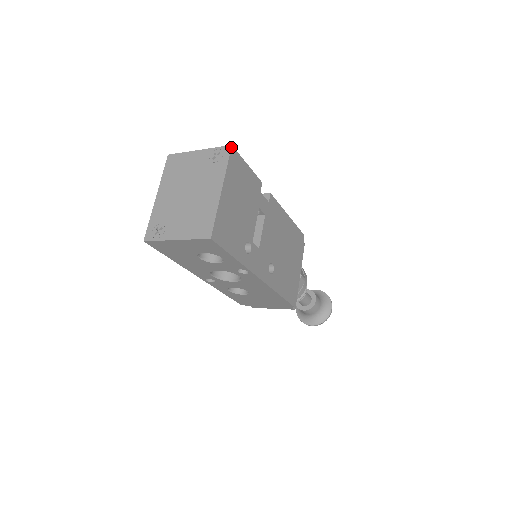
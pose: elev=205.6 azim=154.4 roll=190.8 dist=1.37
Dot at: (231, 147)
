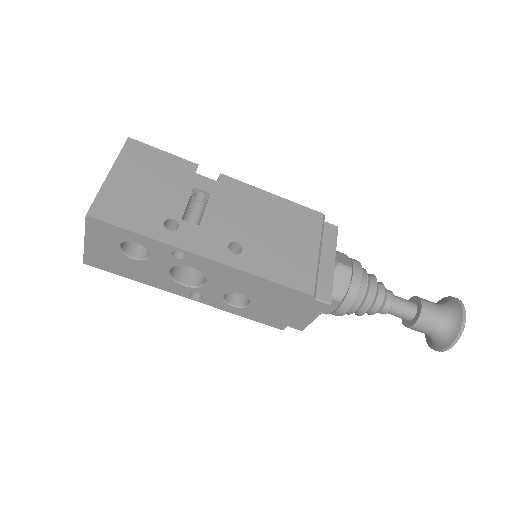
Dot at: (127, 139)
